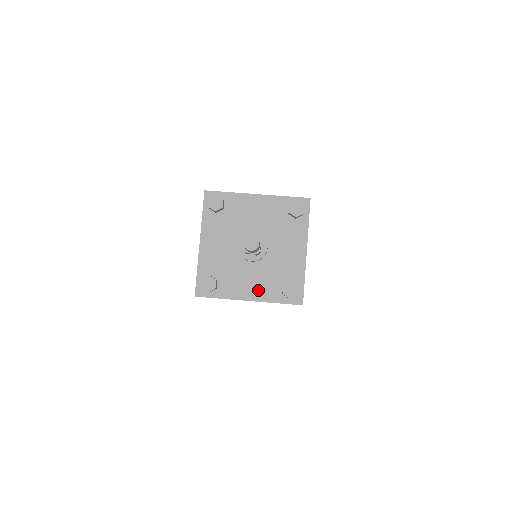
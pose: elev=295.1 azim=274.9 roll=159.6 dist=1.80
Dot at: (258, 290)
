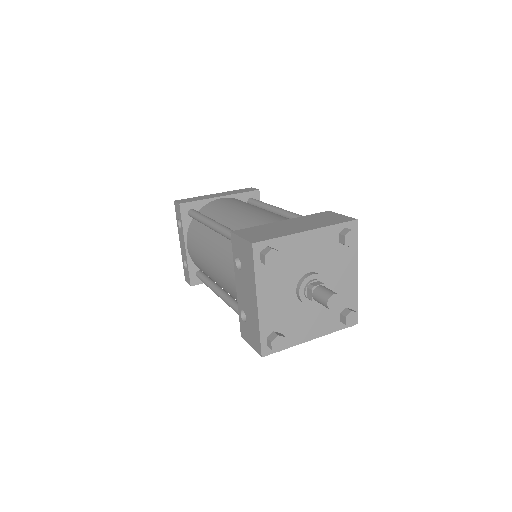
Dot at: (319, 327)
